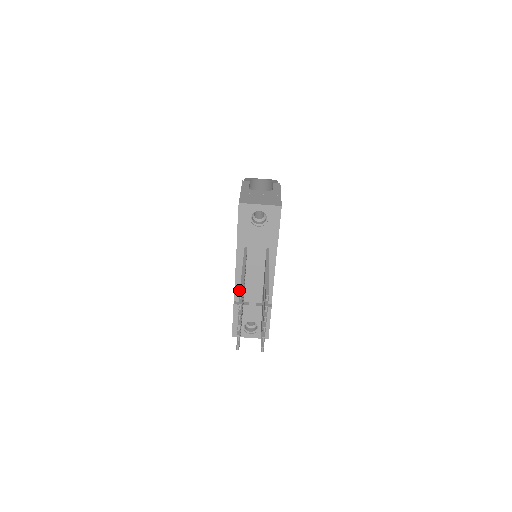
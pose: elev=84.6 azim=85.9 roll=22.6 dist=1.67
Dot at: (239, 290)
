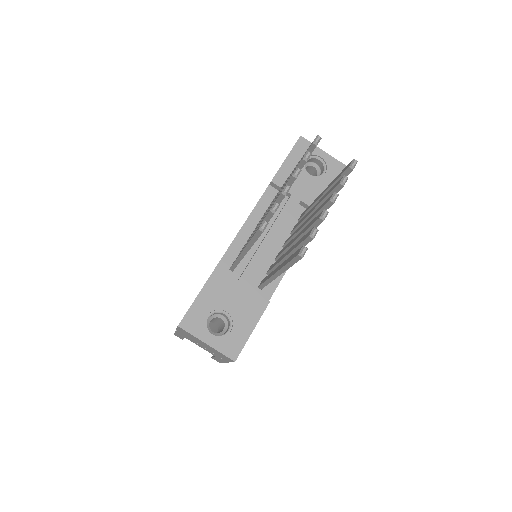
Dot at: (233, 255)
